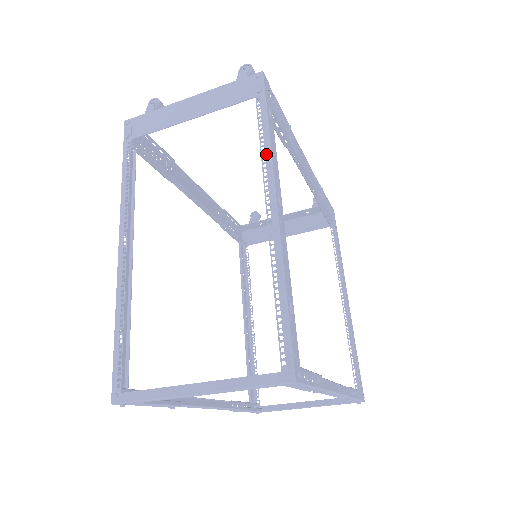
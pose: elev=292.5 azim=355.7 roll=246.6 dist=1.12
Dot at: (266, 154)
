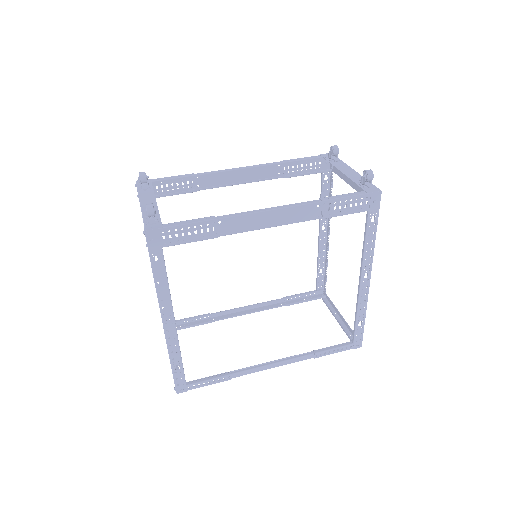
Dot at: (156, 292)
